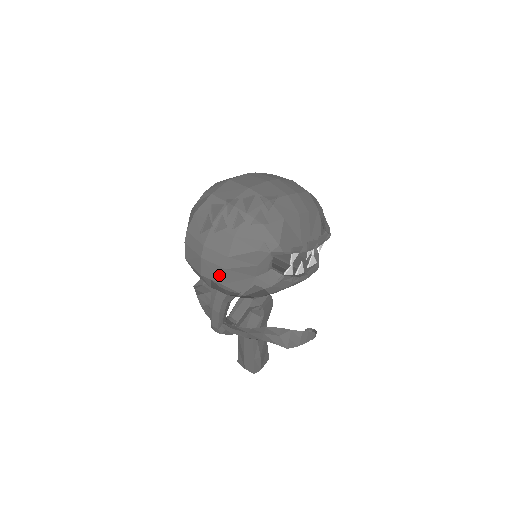
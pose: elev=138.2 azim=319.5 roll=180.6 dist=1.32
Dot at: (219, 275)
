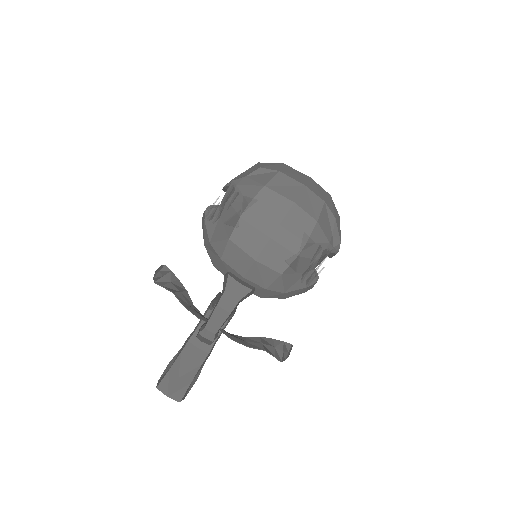
Dot at: (284, 262)
